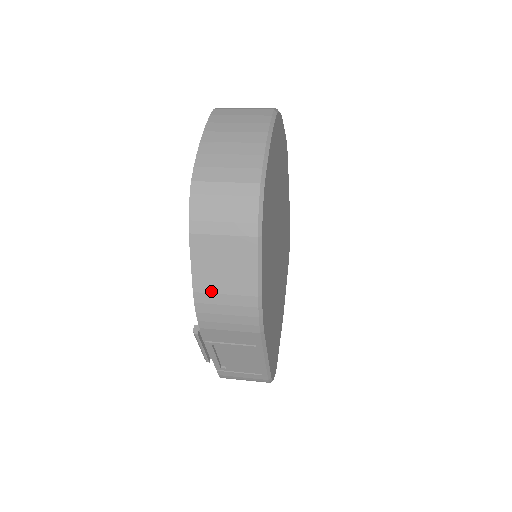
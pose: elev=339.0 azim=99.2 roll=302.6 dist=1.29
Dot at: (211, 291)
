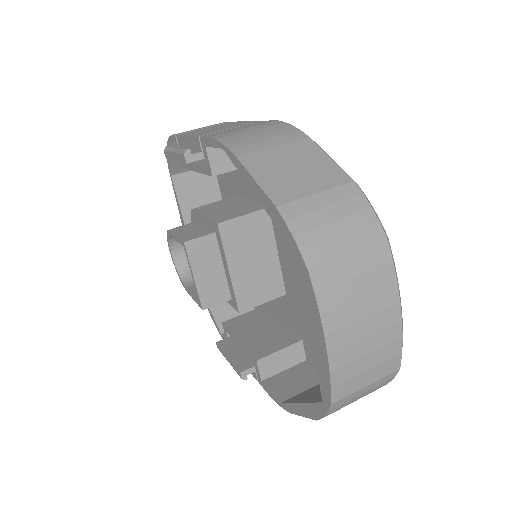
Dot at: occluded
